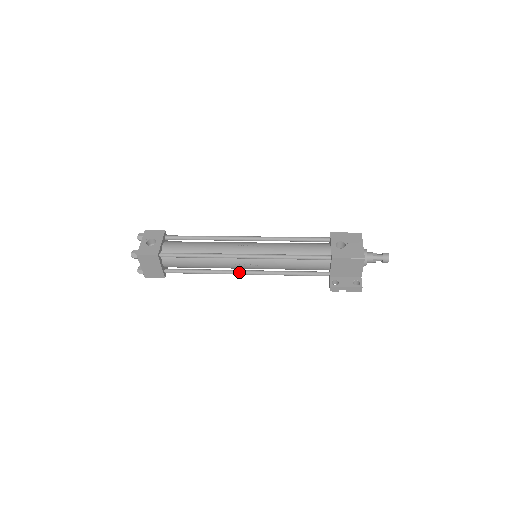
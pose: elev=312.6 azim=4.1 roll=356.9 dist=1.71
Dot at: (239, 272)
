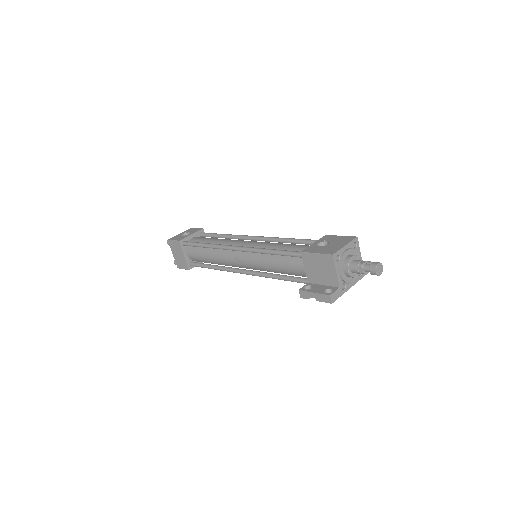
Dot at: (237, 270)
